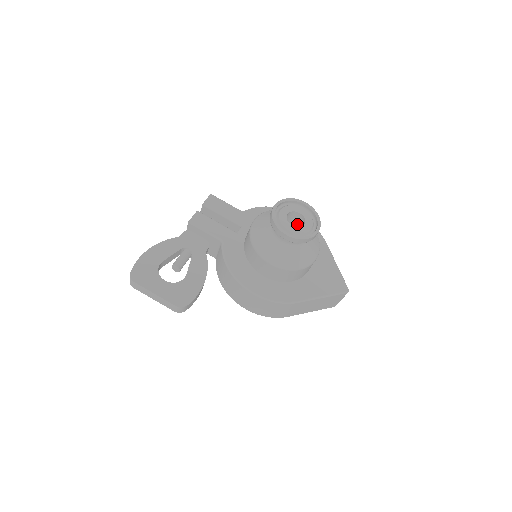
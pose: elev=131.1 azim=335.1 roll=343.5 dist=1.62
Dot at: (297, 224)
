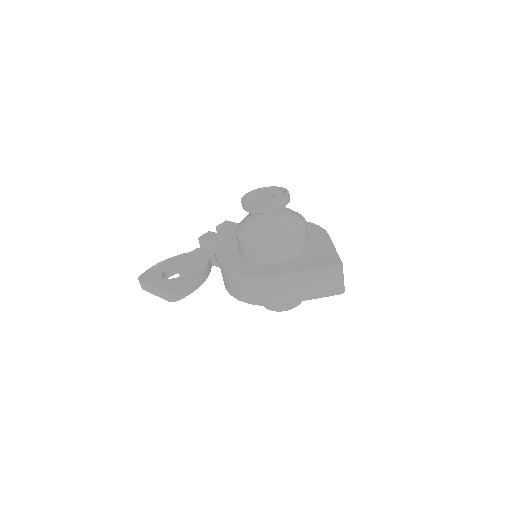
Dot at: occluded
